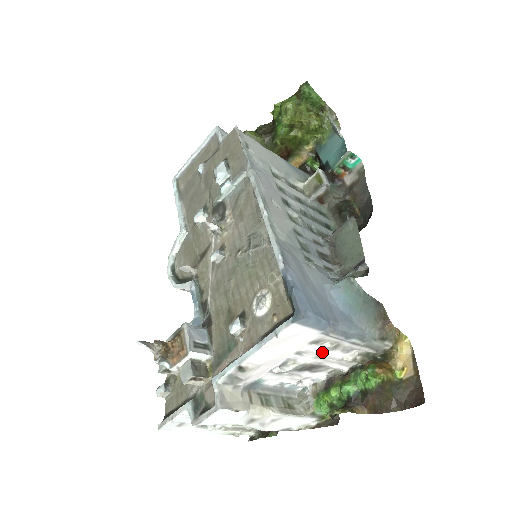
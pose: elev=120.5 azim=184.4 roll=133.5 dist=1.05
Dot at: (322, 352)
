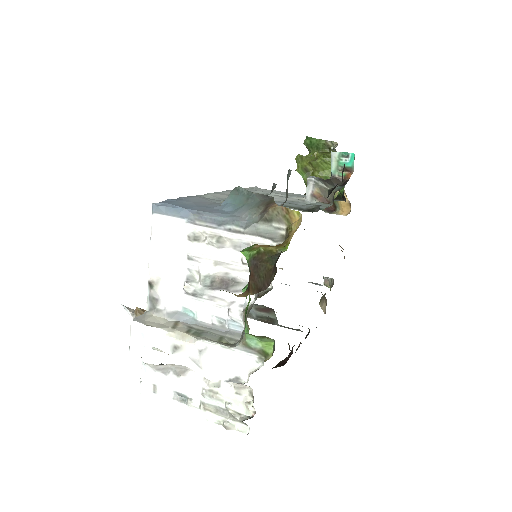
Dot at: (212, 253)
